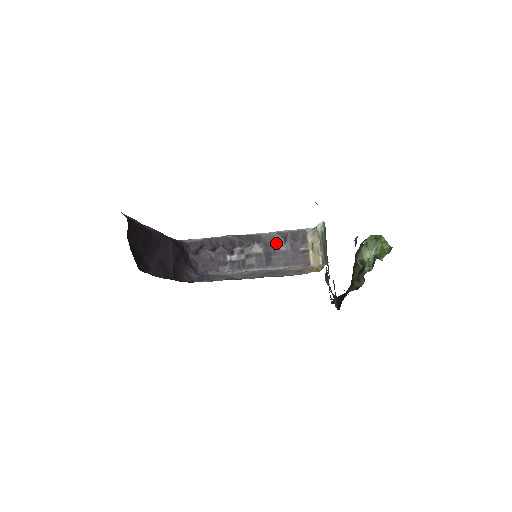
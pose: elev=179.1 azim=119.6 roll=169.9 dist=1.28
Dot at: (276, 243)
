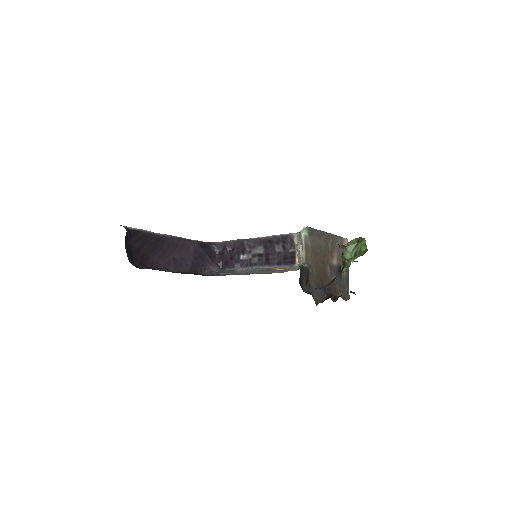
Dot at: (272, 245)
